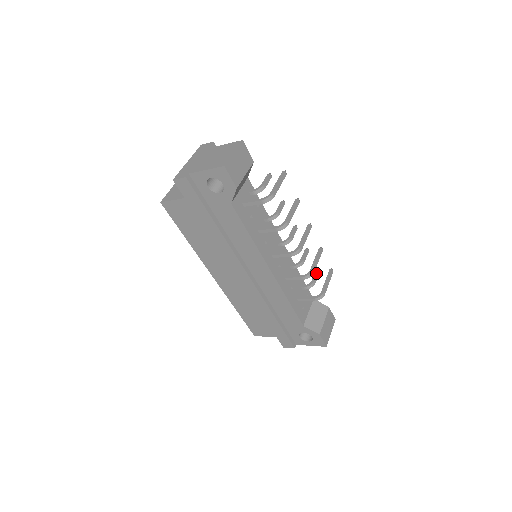
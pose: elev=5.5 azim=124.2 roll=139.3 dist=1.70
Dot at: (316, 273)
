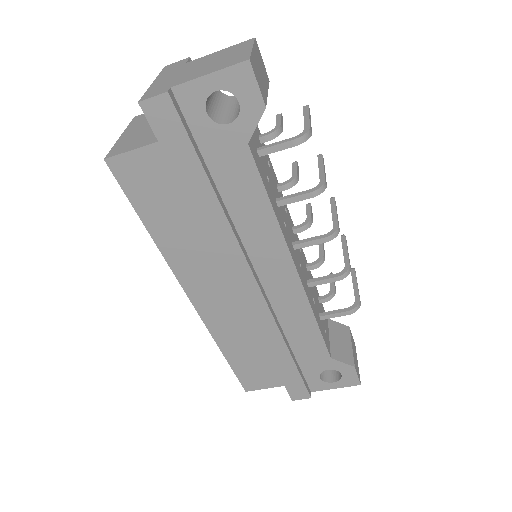
Dot at: occluded
